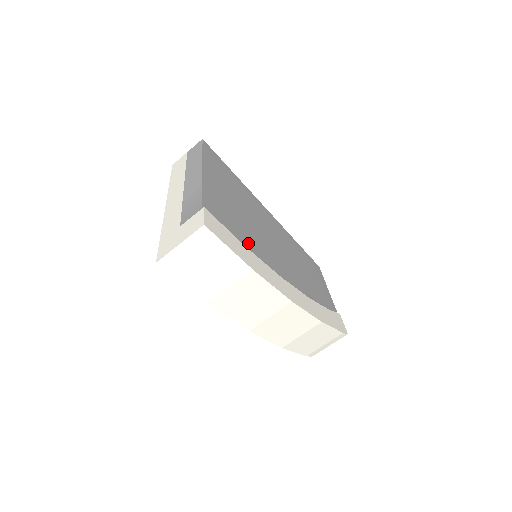
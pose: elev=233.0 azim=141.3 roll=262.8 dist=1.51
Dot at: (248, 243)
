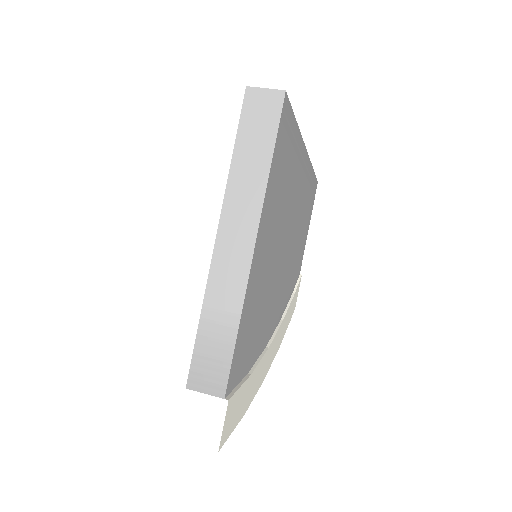
Dot at: (256, 344)
